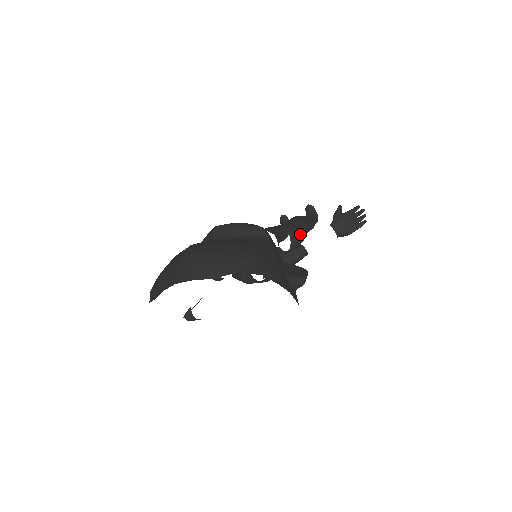
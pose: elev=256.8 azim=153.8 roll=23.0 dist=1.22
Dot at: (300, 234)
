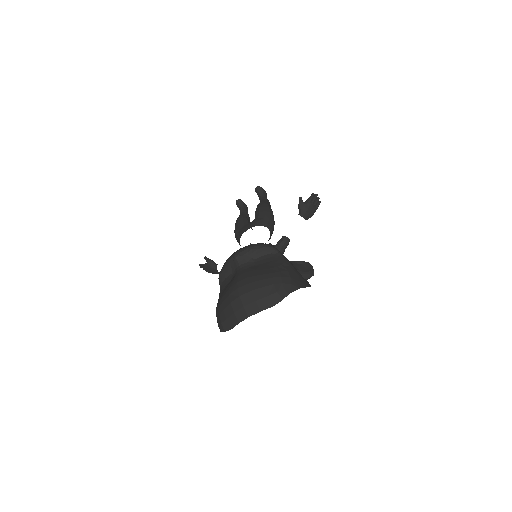
Dot at: (273, 223)
